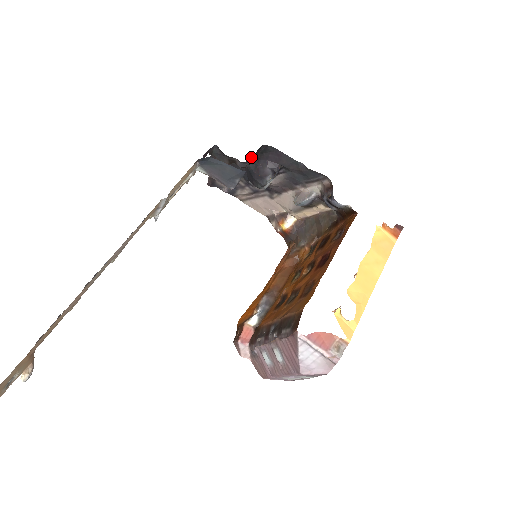
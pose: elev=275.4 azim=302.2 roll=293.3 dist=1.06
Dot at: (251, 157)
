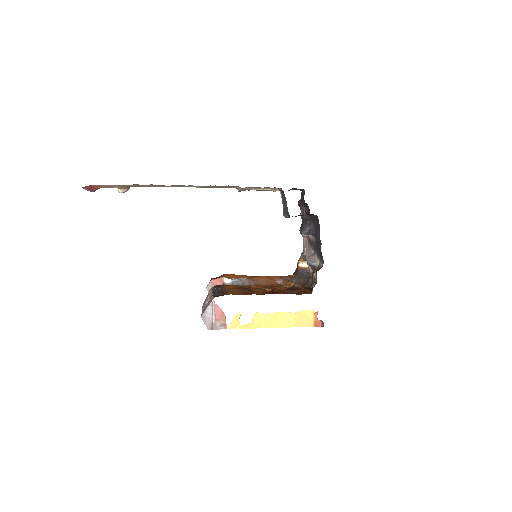
Dot at: occluded
